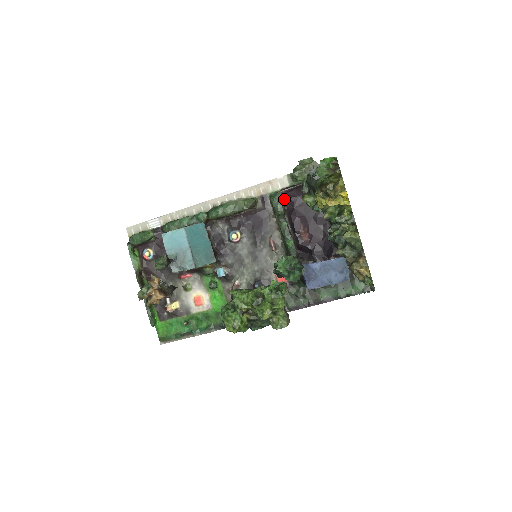
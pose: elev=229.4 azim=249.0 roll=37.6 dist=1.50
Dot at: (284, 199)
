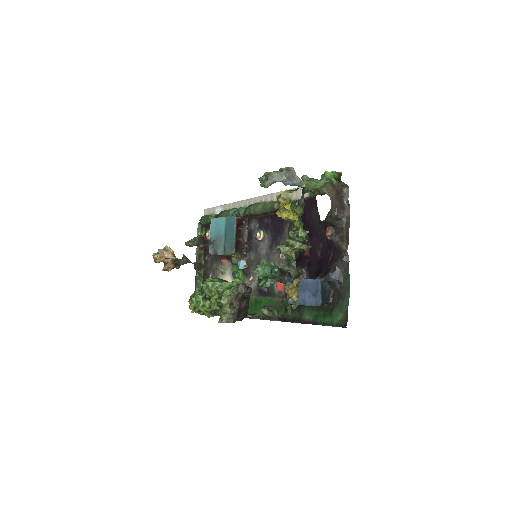
Dot at: occluded
